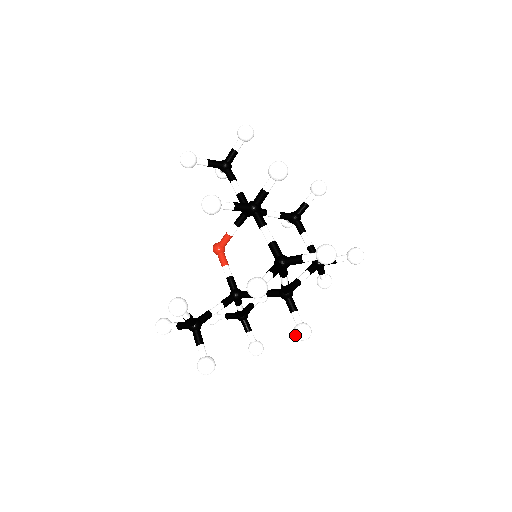
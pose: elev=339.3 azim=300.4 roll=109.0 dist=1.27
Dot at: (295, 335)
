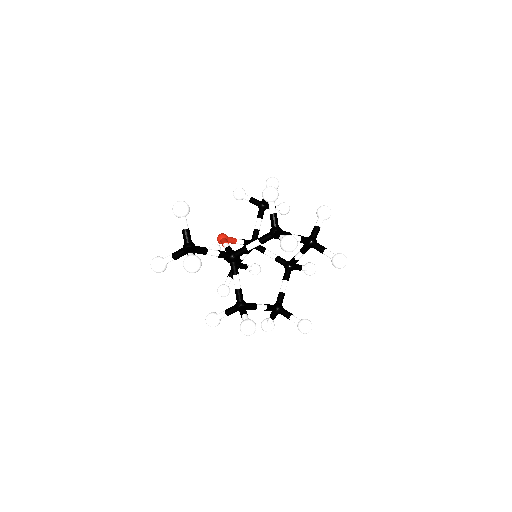
Dot at: occluded
